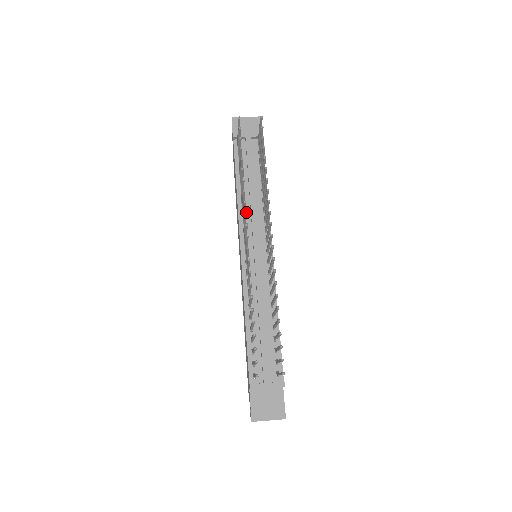
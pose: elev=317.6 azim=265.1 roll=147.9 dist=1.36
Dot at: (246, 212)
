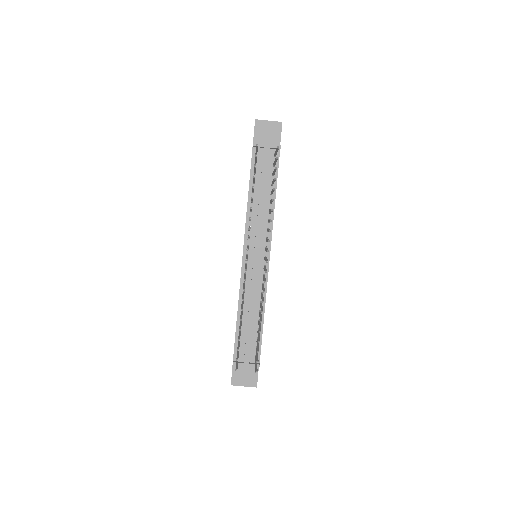
Dot at: (249, 238)
